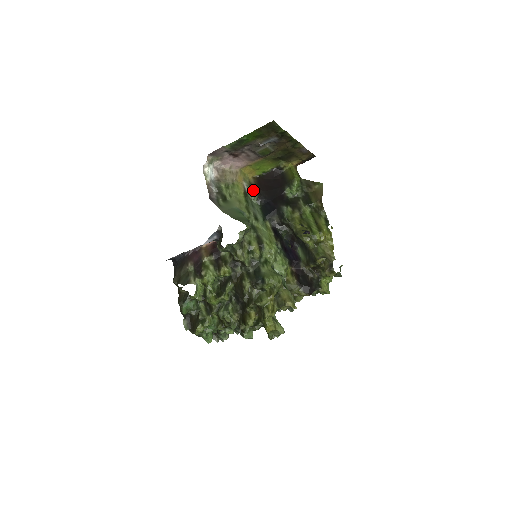
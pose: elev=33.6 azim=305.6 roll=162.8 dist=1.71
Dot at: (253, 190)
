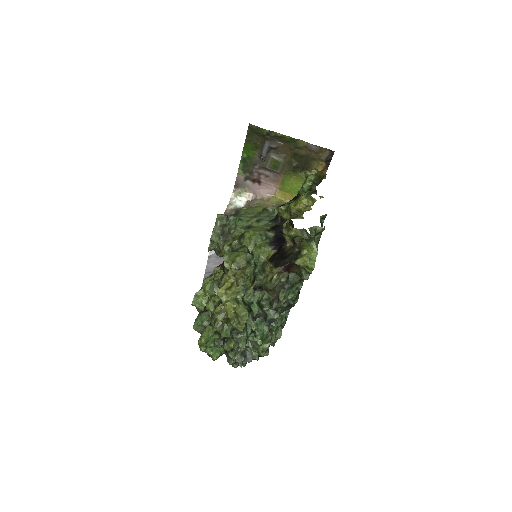
Dot at: occluded
